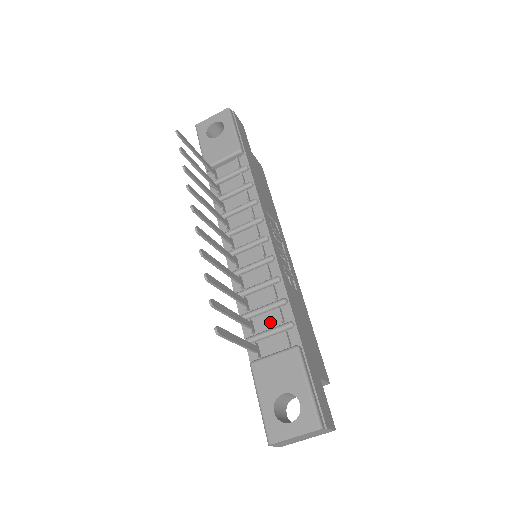
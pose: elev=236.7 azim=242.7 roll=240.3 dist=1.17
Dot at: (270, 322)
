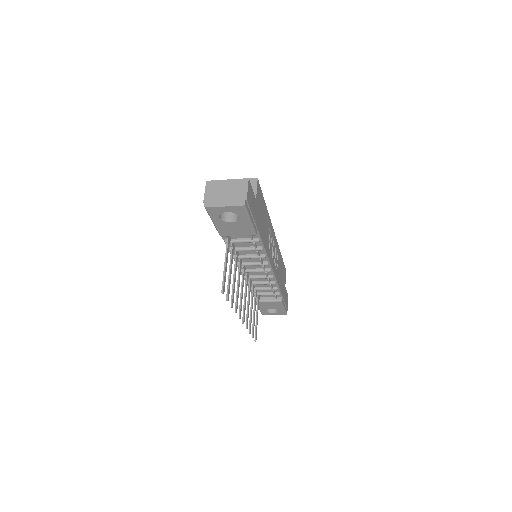
Dot at: (267, 291)
